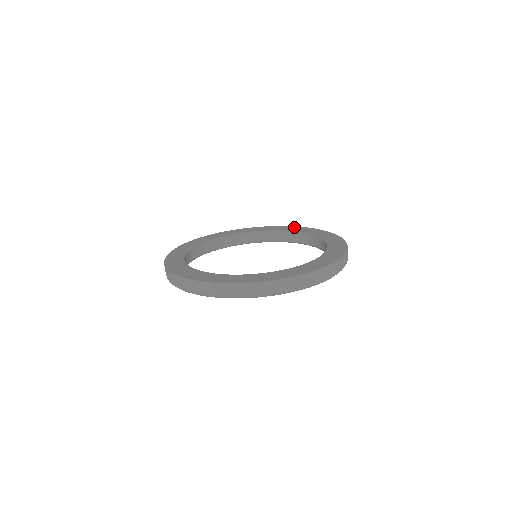
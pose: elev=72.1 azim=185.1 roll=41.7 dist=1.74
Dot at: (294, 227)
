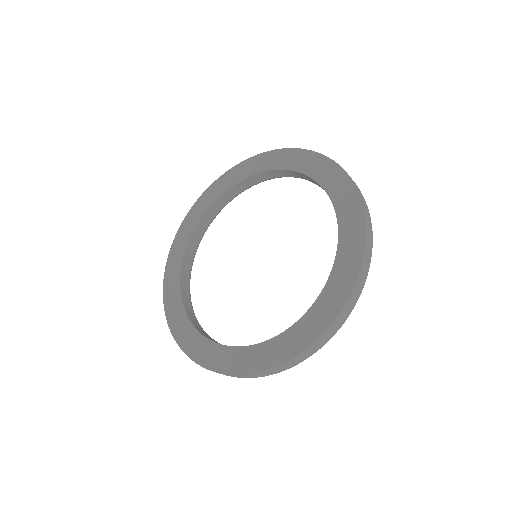
Dot at: (275, 154)
